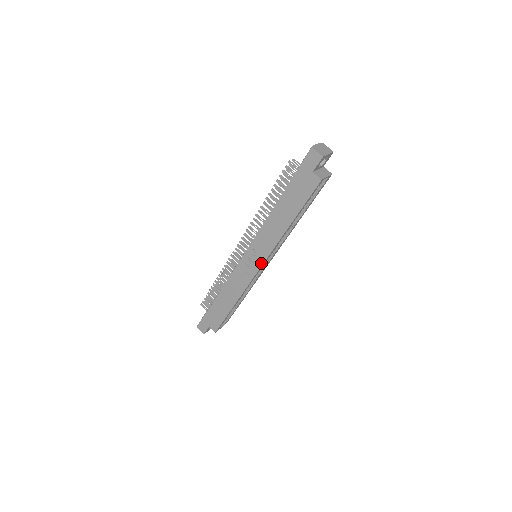
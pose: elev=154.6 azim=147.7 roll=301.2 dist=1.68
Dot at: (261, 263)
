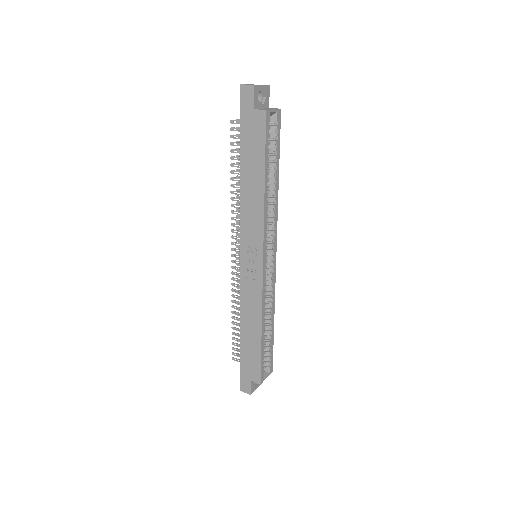
Dot at: (261, 255)
